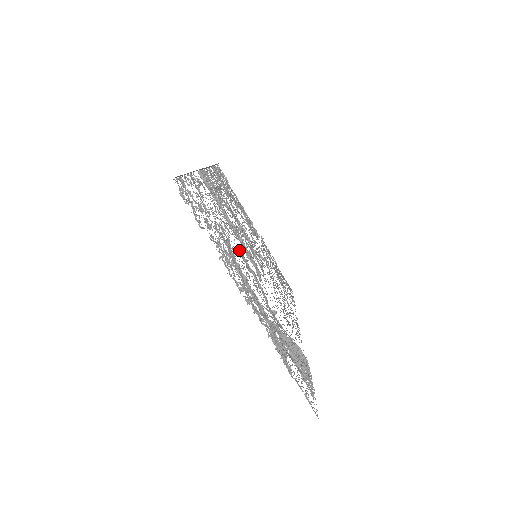
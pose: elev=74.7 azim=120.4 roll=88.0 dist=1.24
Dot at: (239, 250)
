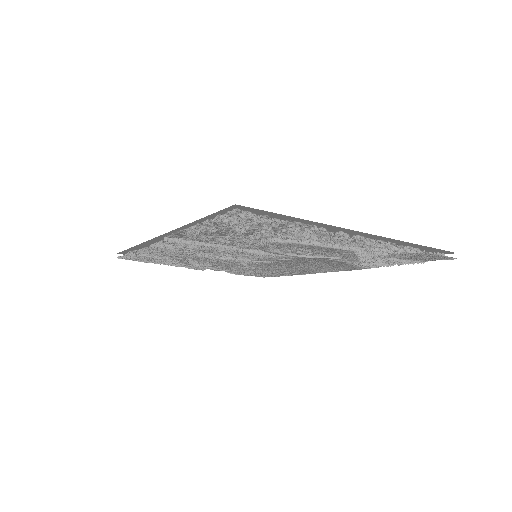
Dot at: occluded
